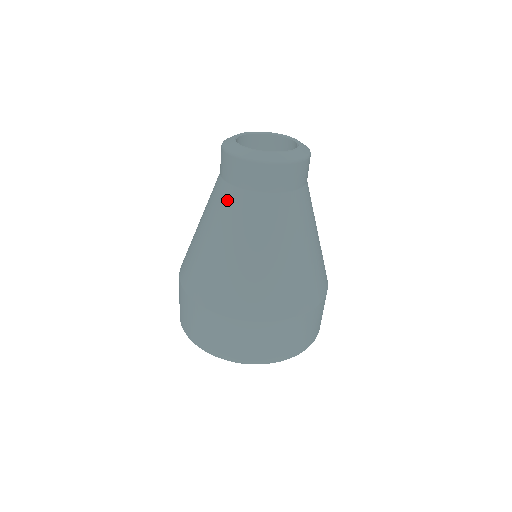
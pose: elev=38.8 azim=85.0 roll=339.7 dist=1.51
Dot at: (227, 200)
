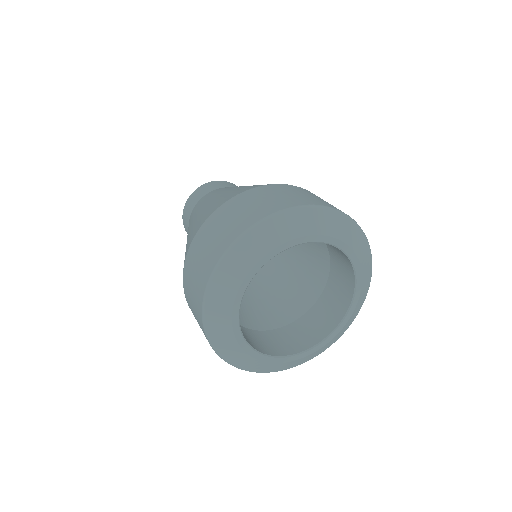
Dot at: occluded
